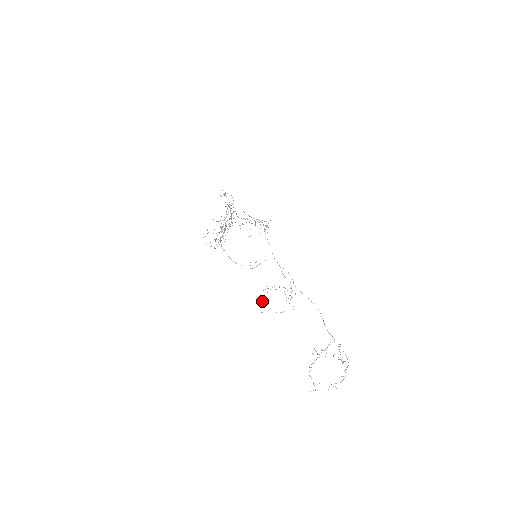
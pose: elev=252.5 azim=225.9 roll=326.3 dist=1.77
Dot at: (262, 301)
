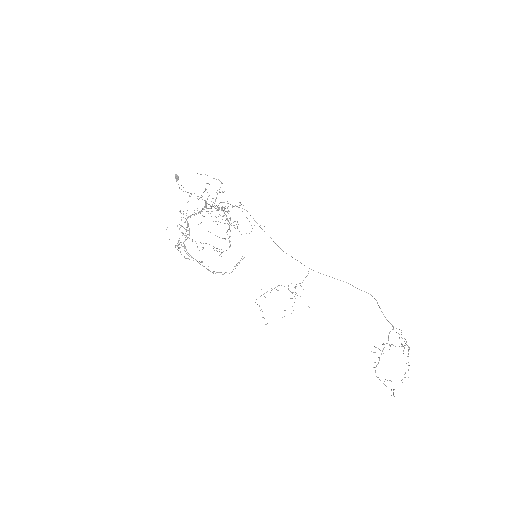
Dot at: (260, 310)
